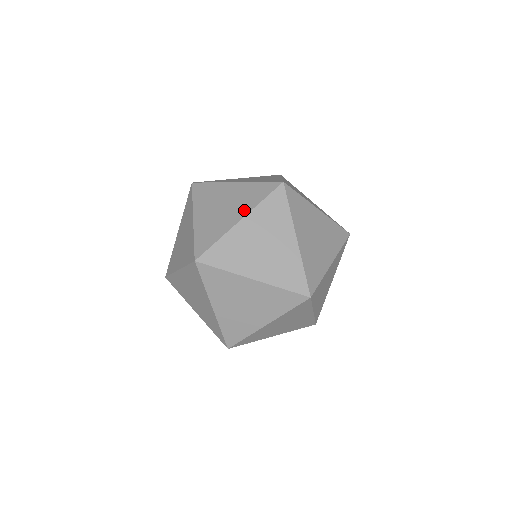
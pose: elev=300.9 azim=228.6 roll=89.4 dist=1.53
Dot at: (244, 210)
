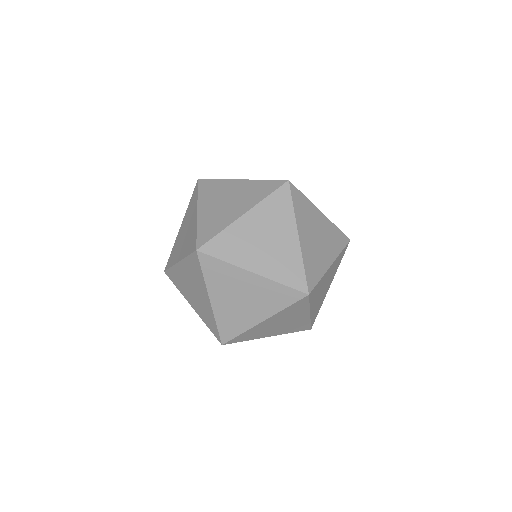
Dot at: (248, 205)
